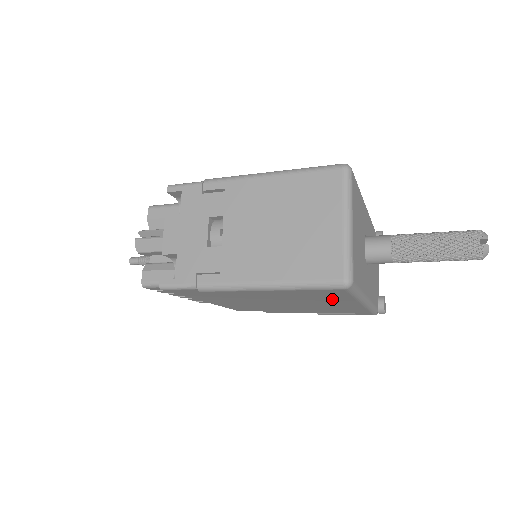
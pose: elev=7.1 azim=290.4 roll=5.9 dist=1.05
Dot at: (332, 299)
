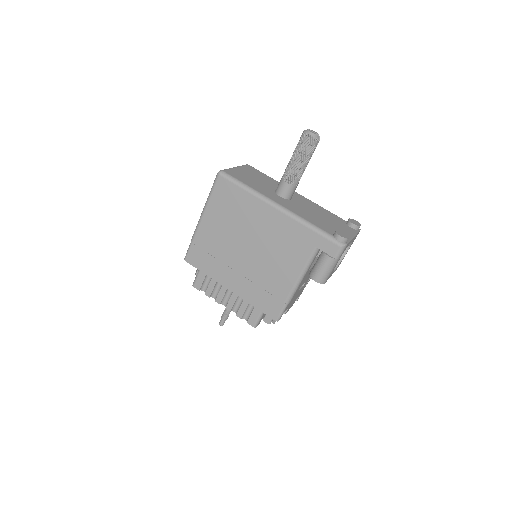
Dot at: (246, 206)
